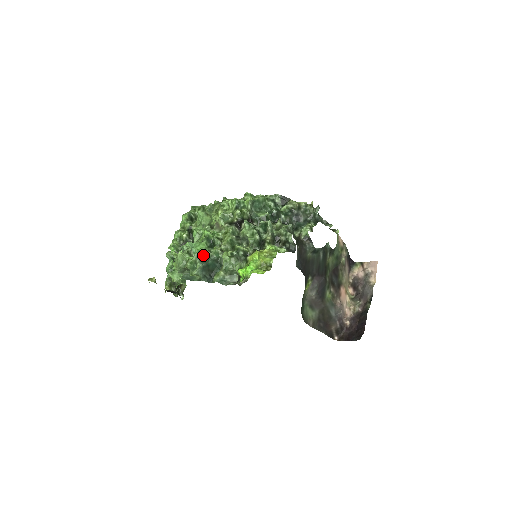
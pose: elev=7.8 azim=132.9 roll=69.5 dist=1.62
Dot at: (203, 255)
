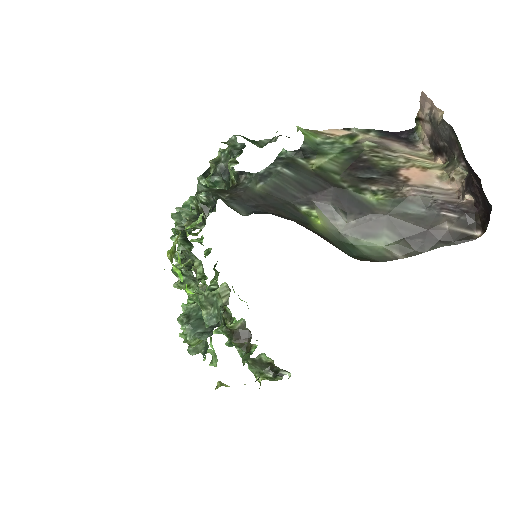
Dot at: (187, 314)
